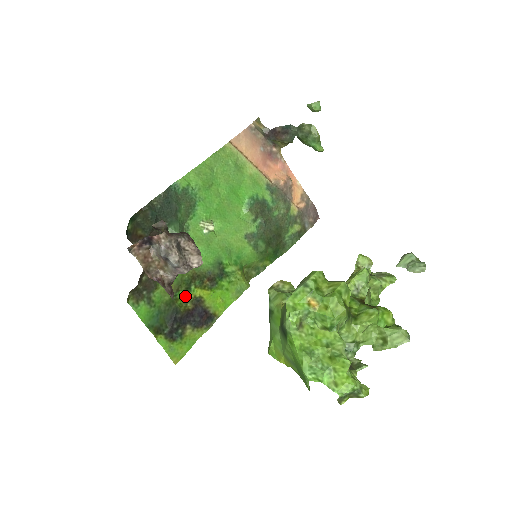
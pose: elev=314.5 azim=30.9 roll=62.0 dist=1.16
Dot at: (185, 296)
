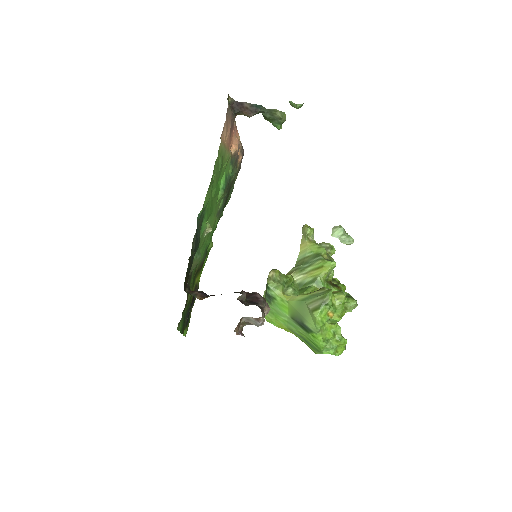
Dot at: occluded
